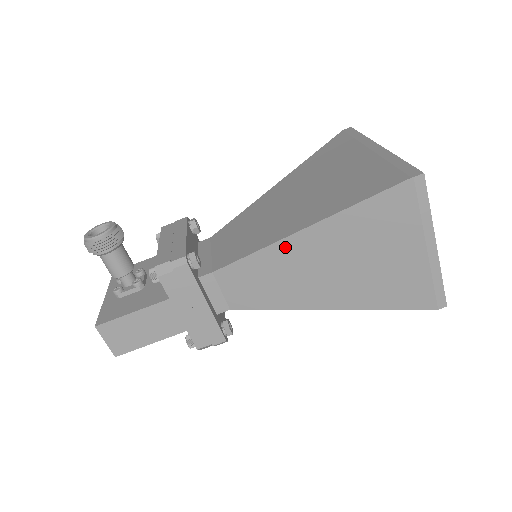
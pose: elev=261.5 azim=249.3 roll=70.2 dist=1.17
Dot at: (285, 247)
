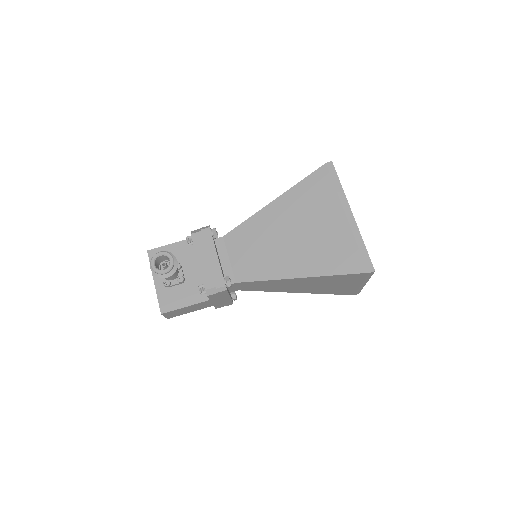
Dot at: (286, 281)
